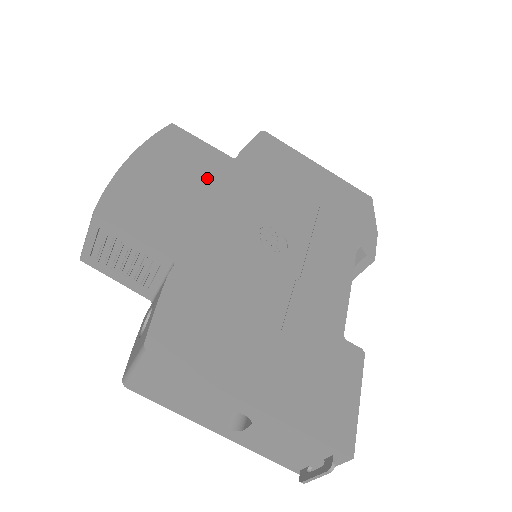
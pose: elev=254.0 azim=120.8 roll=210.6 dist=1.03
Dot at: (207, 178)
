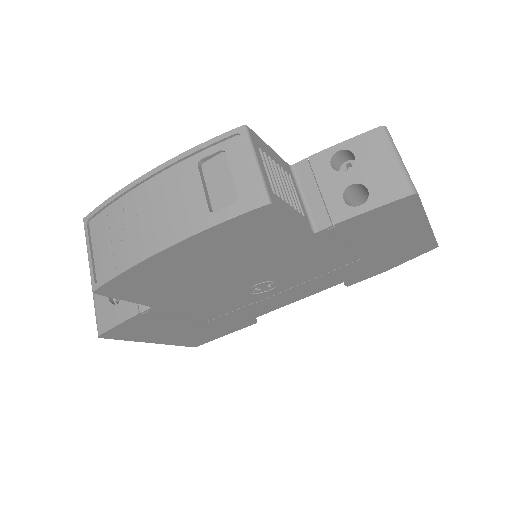
Dot at: (250, 255)
